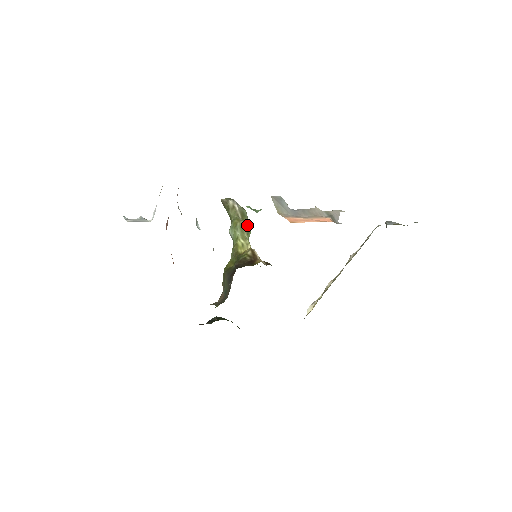
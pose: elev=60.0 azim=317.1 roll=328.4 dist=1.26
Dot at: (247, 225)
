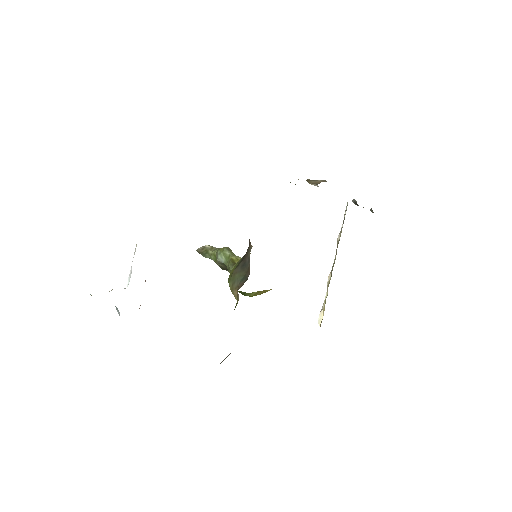
Dot at: occluded
